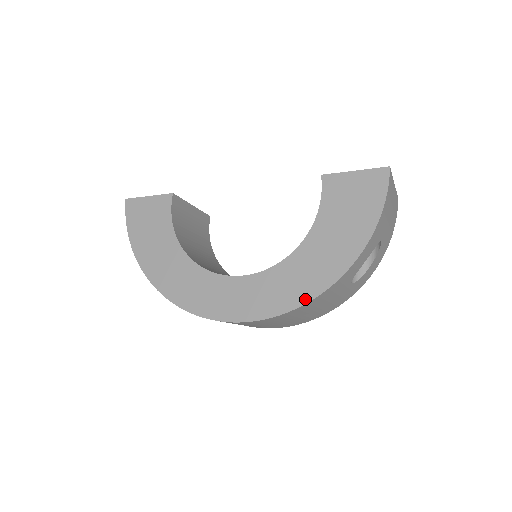
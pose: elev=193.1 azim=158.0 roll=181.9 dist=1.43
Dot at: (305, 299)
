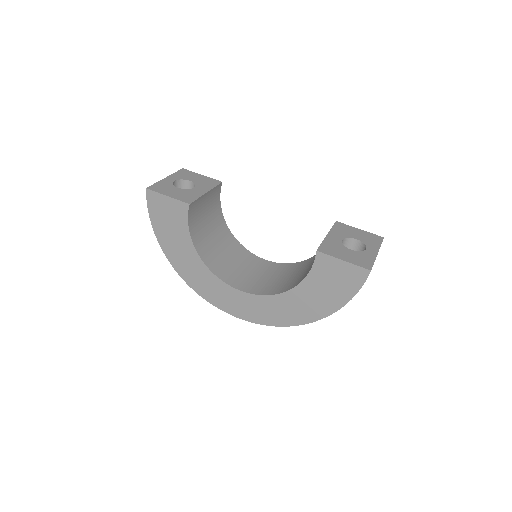
Dot at: (283, 324)
